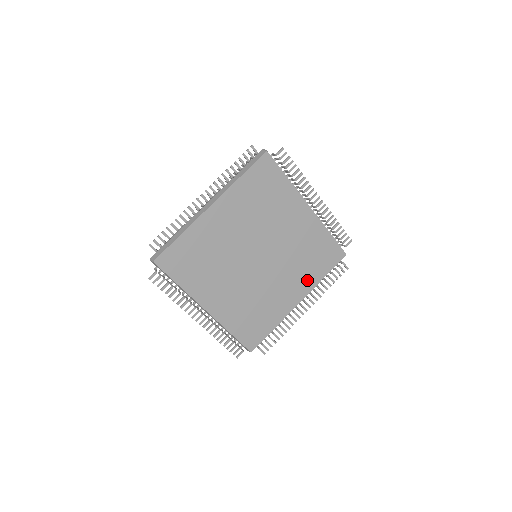
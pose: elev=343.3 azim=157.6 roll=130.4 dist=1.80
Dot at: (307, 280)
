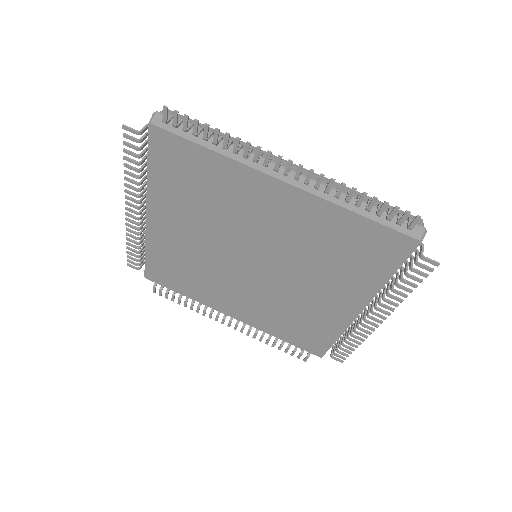
Dot at: (355, 284)
